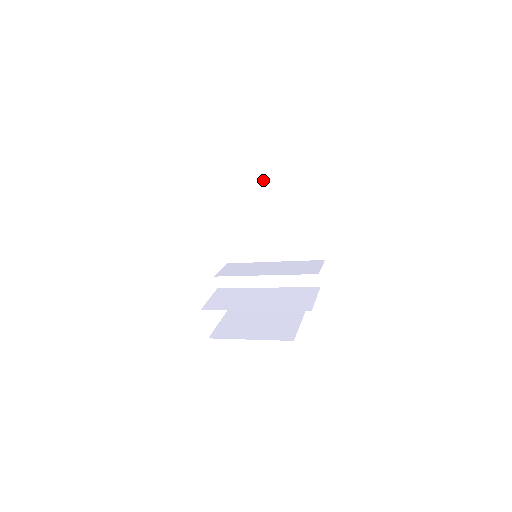
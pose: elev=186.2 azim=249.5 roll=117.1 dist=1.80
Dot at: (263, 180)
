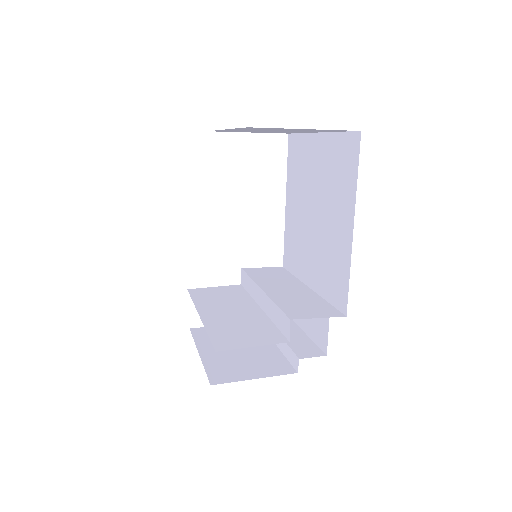
Dot at: (319, 159)
